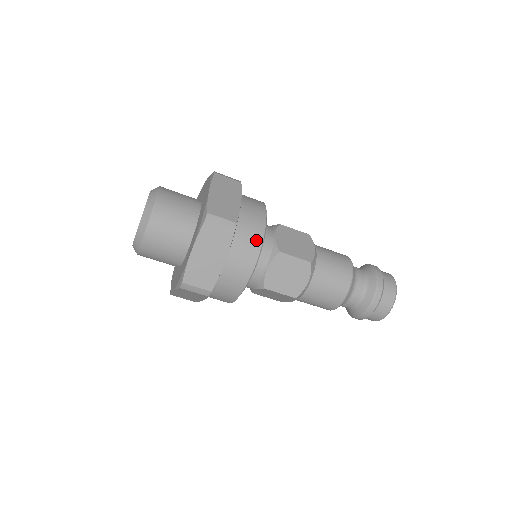
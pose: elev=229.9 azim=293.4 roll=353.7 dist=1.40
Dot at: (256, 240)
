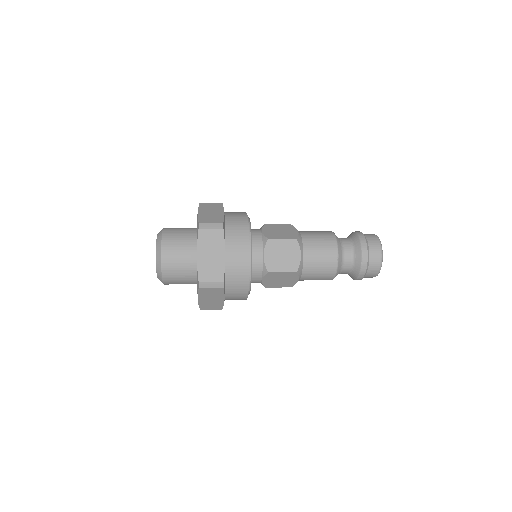
Dot at: (244, 280)
